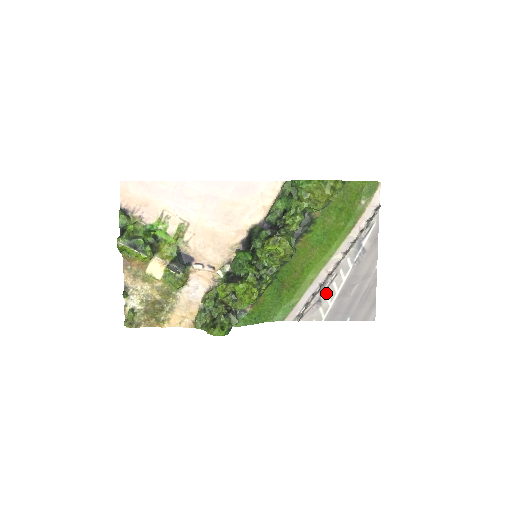
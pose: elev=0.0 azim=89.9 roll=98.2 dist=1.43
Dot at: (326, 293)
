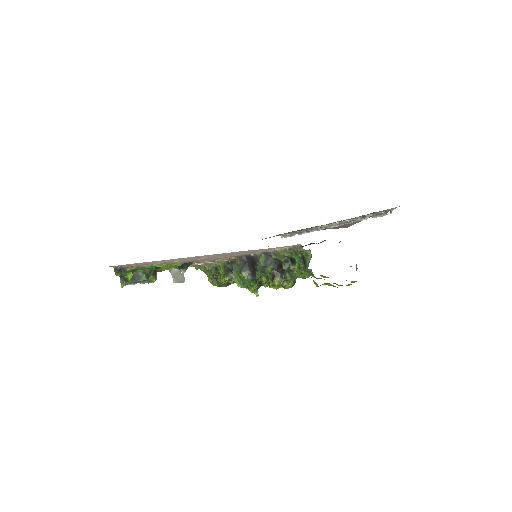
Dot at: occluded
